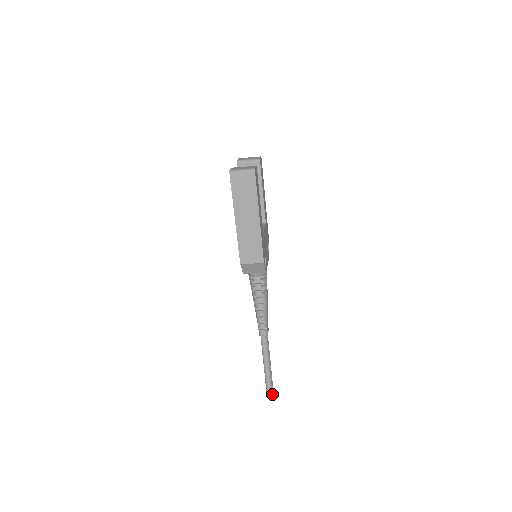
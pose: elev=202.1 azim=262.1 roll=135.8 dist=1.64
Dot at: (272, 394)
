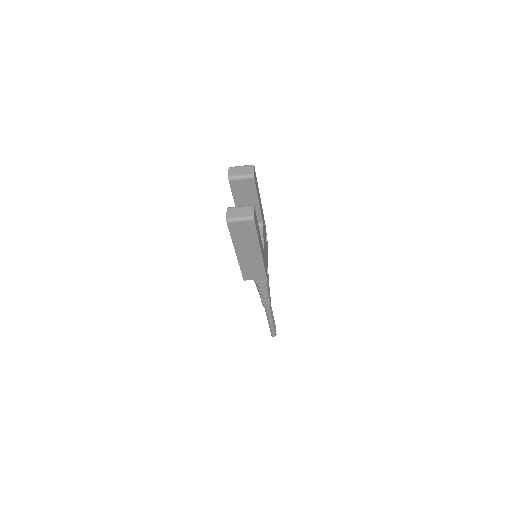
Dot at: occluded
